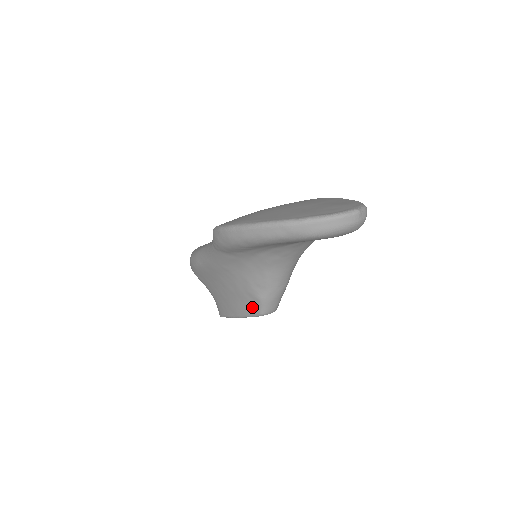
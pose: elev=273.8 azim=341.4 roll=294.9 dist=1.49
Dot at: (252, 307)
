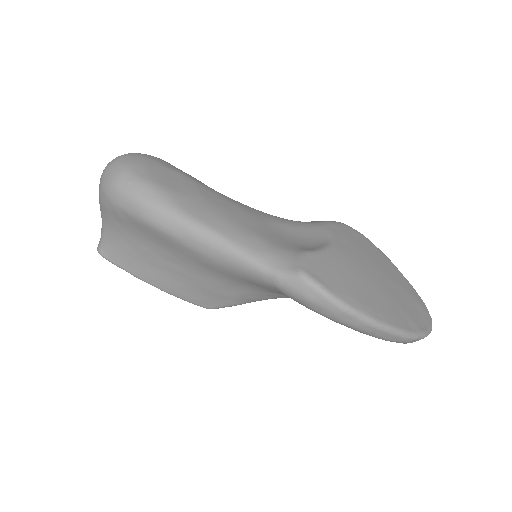
Dot at: (207, 301)
